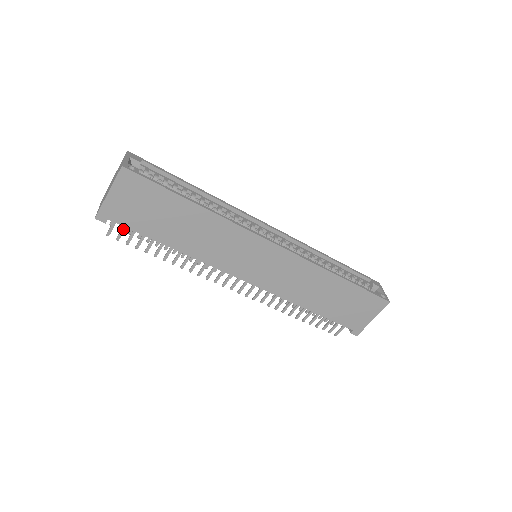
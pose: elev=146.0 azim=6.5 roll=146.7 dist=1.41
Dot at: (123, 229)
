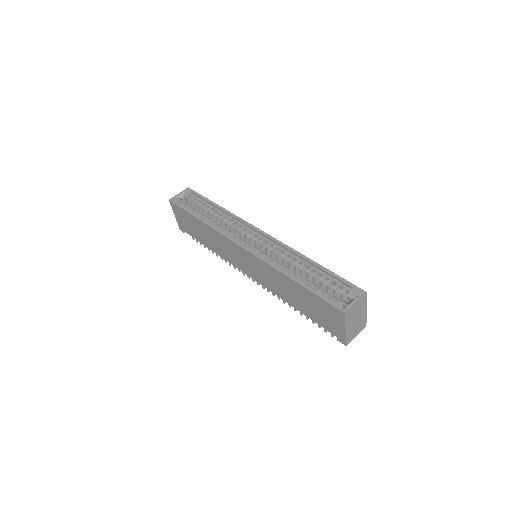
Dot at: occluded
